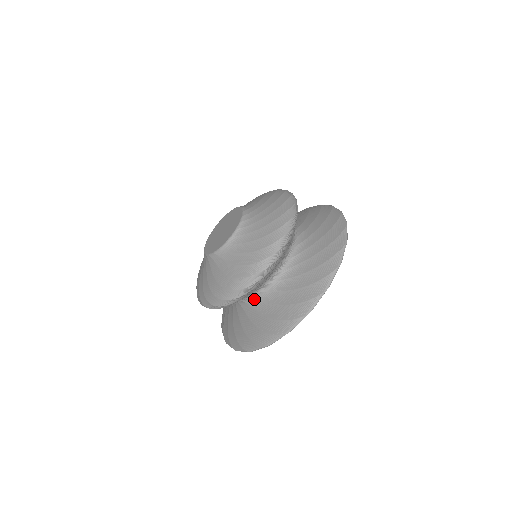
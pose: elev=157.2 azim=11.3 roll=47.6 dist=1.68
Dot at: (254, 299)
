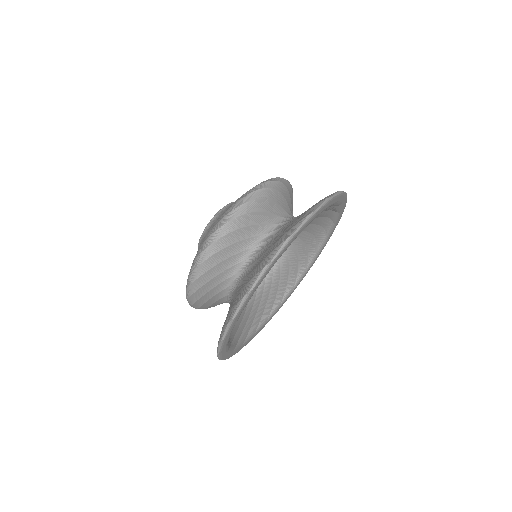
Dot at: (235, 284)
